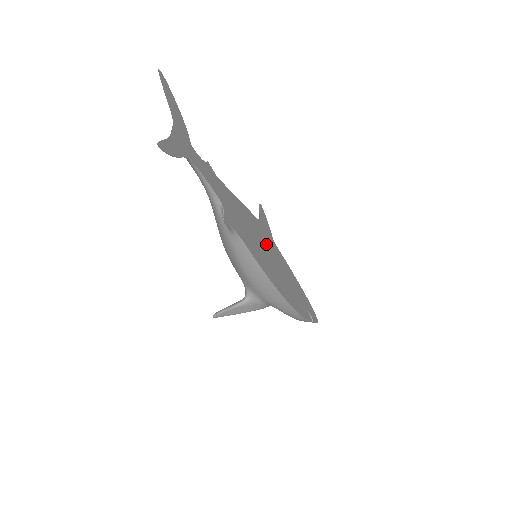
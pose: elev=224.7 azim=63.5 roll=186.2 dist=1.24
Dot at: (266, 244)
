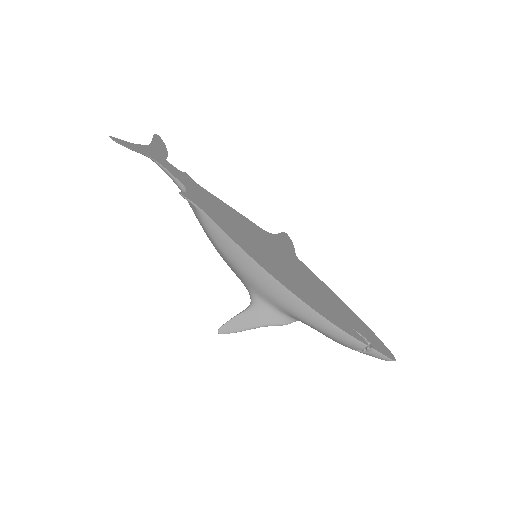
Dot at: (270, 246)
